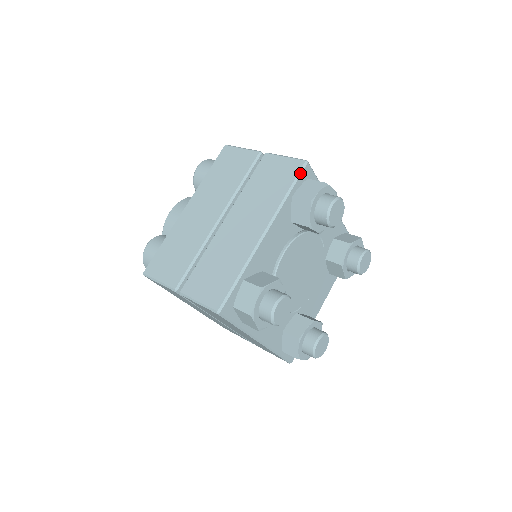
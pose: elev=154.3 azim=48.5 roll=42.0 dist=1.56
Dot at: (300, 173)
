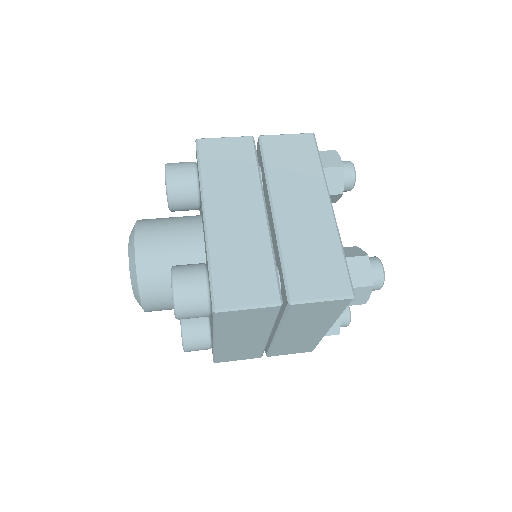
Dot at: occluded
